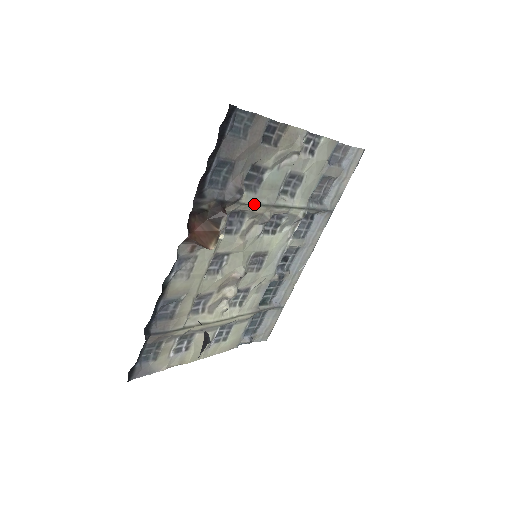
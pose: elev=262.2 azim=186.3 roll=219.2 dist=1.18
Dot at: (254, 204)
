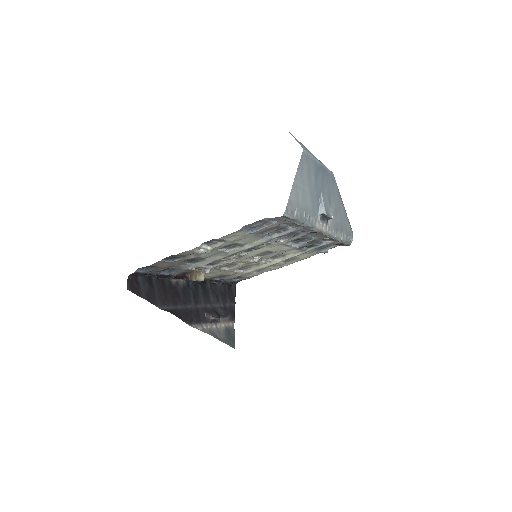
Dot at: occluded
